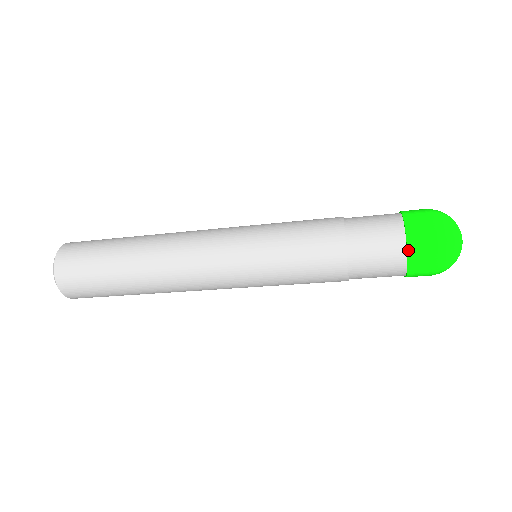
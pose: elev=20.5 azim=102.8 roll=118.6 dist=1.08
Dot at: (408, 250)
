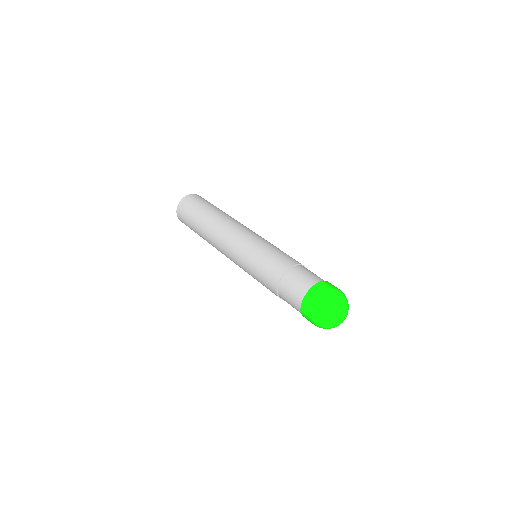
Dot at: (301, 309)
